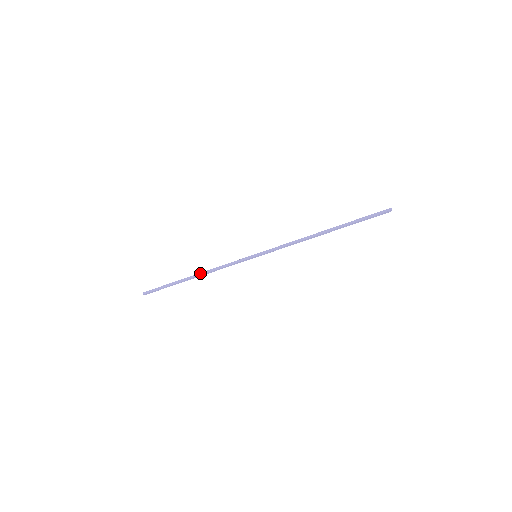
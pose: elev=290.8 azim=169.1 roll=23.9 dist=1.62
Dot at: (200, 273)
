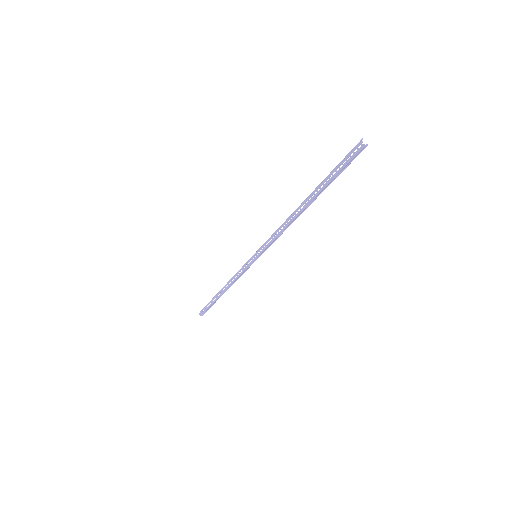
Dot at: (226, 285)
